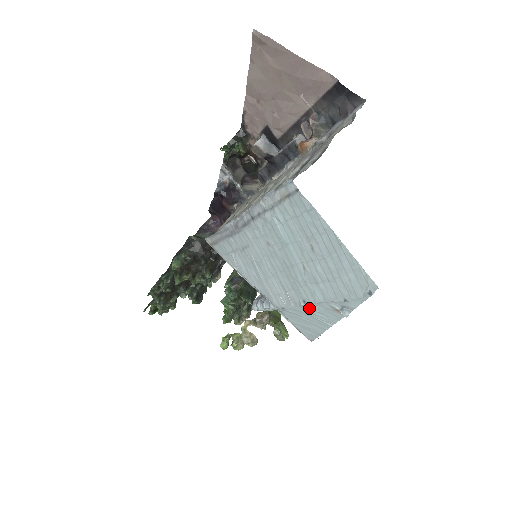
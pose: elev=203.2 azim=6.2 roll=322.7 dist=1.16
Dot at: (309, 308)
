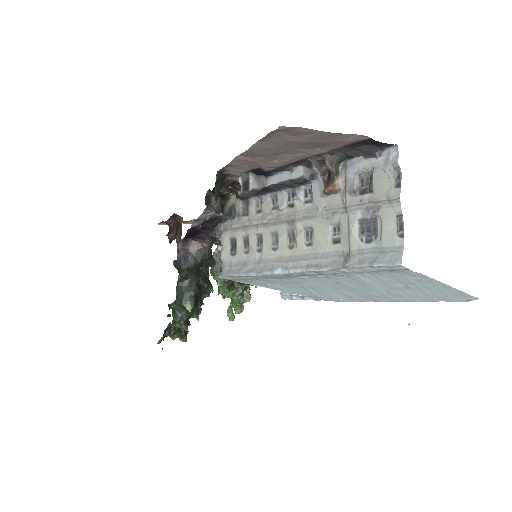
Dot at: occluded
